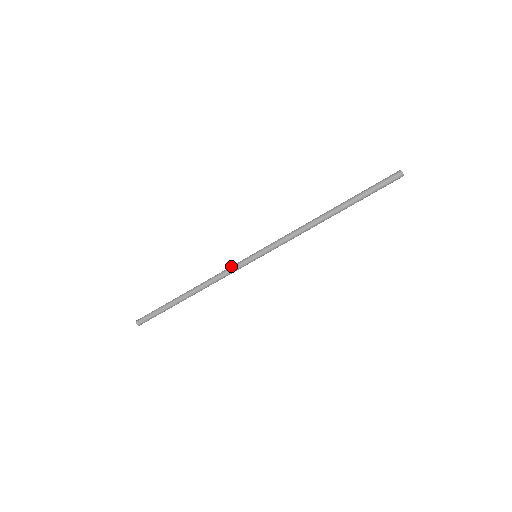
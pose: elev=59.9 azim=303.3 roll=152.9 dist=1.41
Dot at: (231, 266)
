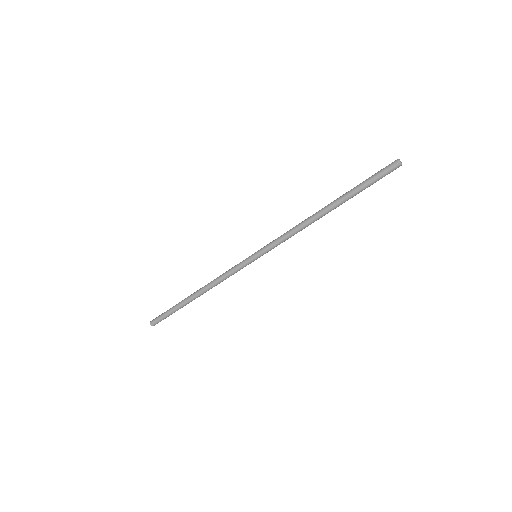
Dot at: (233, 269)
